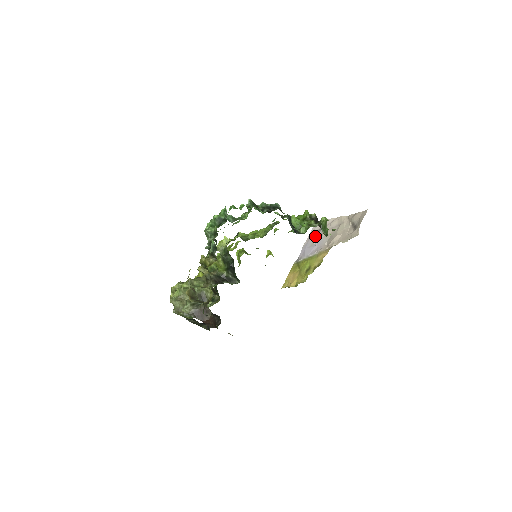
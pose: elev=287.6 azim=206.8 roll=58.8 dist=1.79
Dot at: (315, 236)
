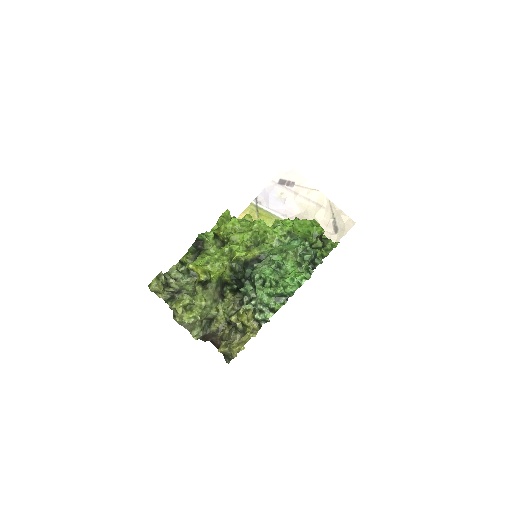
Dot at: (285, 188)
